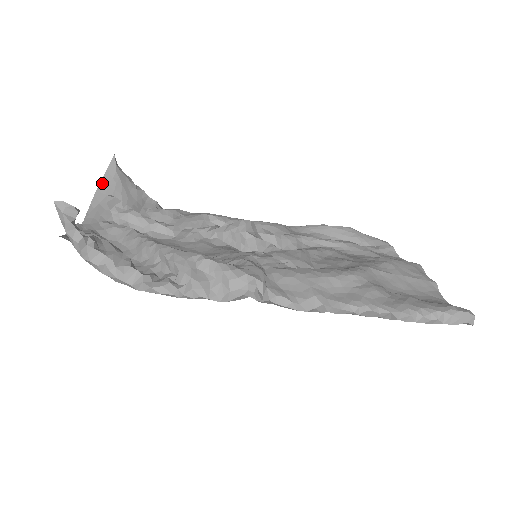
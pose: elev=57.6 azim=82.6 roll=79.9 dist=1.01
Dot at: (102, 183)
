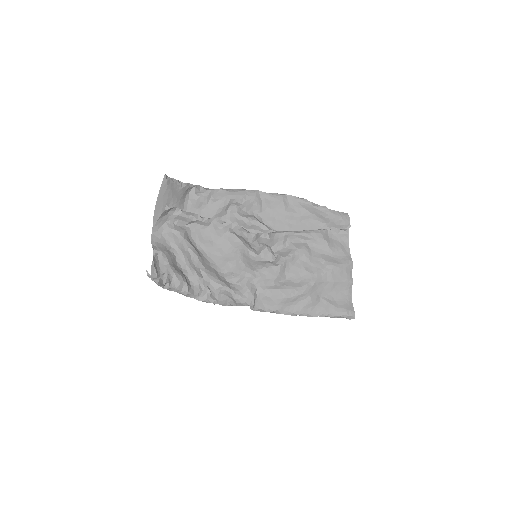
Dot at: (159, 195)
